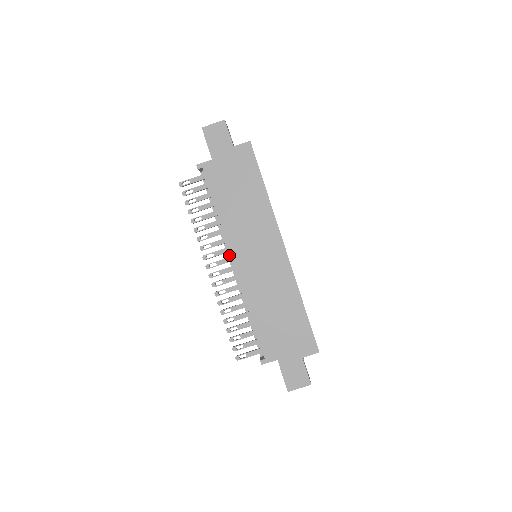
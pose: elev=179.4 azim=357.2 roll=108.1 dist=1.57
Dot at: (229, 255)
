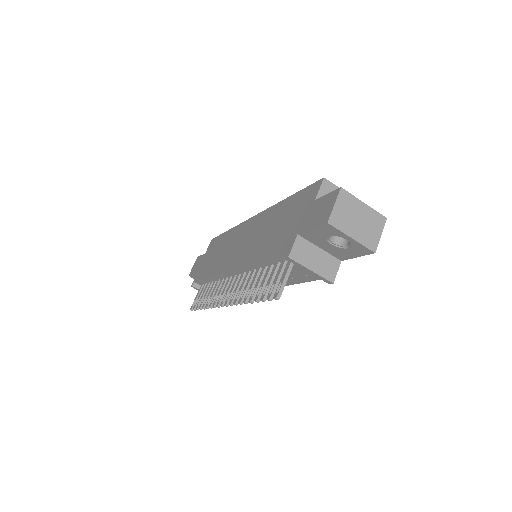
Dot at: occluded
